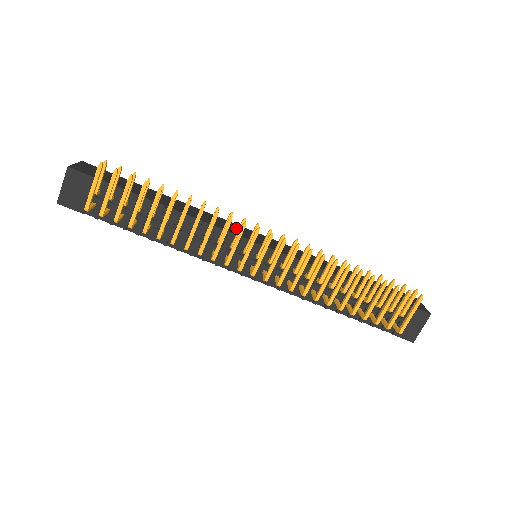
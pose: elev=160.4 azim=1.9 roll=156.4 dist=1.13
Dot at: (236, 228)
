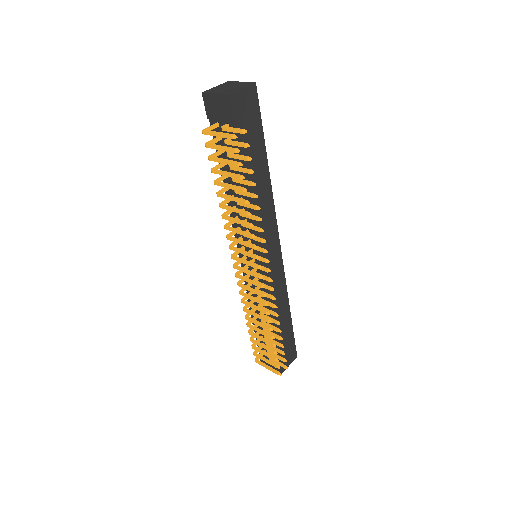
Dot at: (269, 234)
